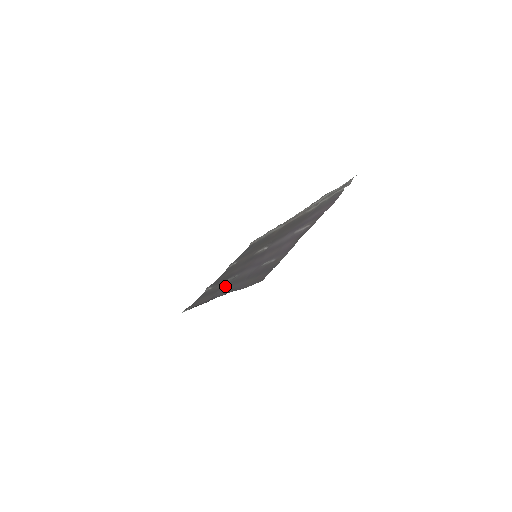
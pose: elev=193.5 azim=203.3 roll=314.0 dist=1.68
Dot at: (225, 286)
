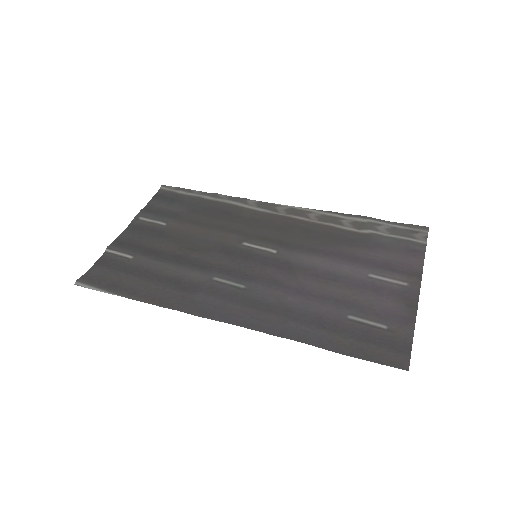
Dot at: (228, 298)
